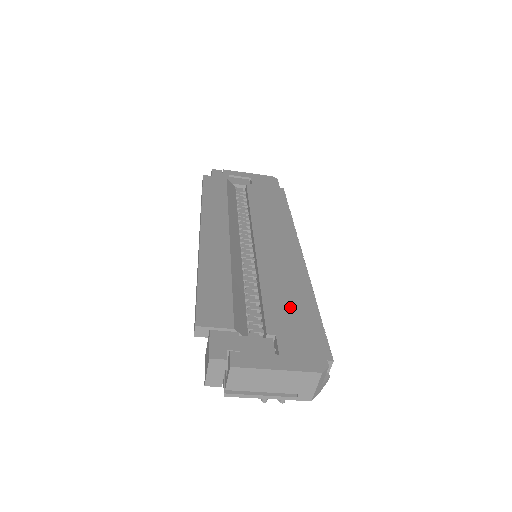
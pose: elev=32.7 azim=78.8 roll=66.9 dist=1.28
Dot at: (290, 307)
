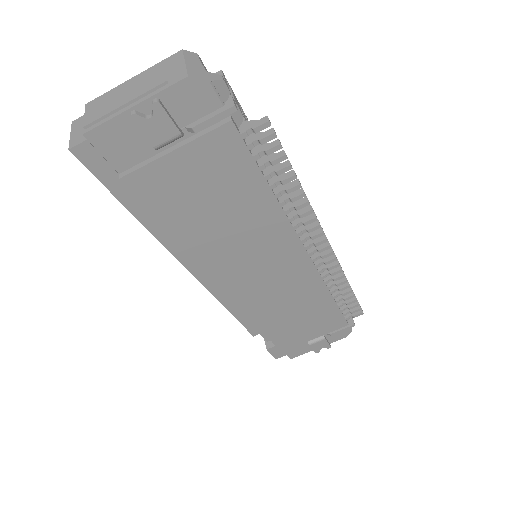
Dot at: occluded
